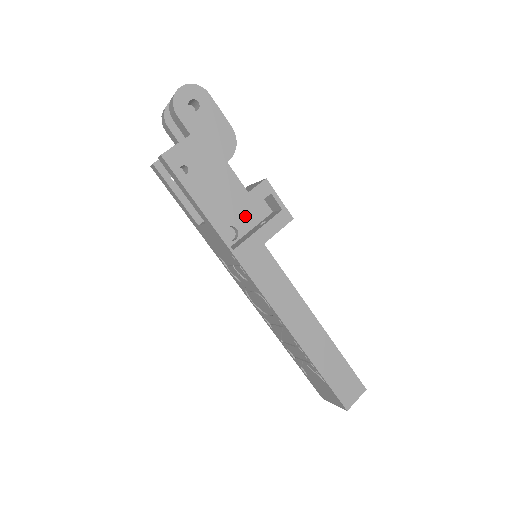
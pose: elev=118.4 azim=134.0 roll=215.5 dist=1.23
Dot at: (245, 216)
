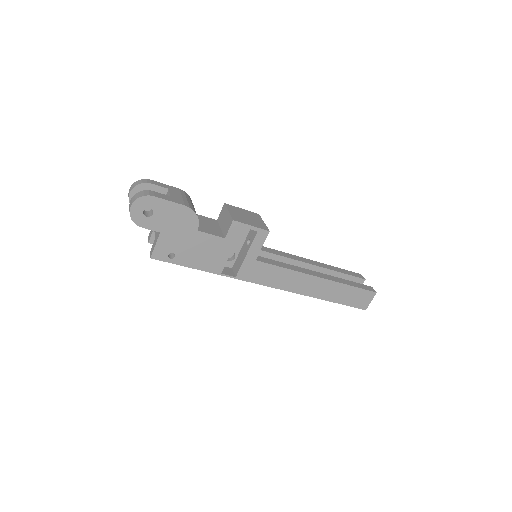
Dot at: occluded
